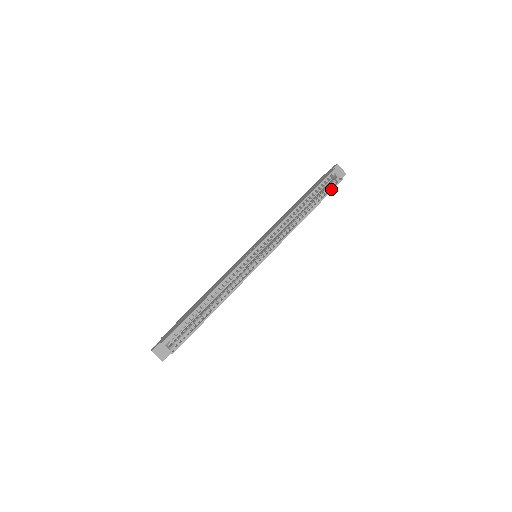
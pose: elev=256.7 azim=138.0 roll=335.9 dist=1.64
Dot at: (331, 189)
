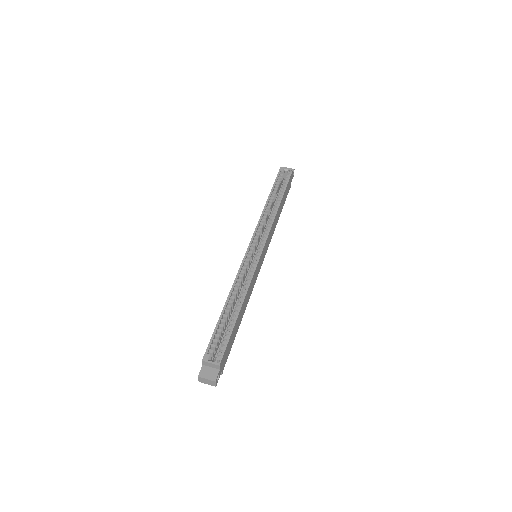
Dot at: (287, 180)
